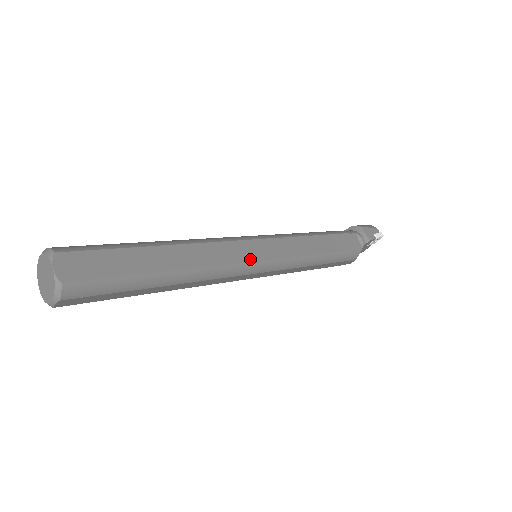
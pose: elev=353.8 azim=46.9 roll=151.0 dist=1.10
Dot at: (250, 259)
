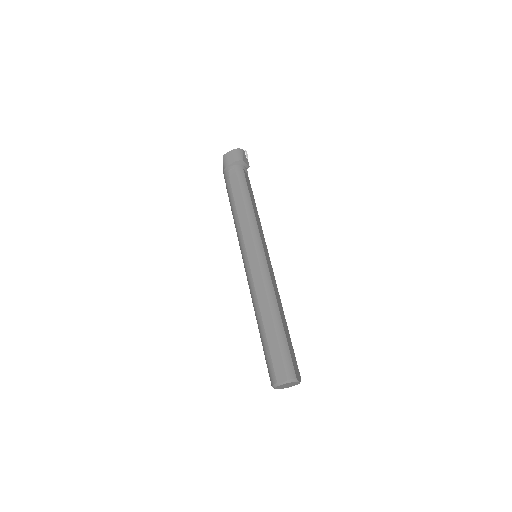
Dot at: (272, 269)
